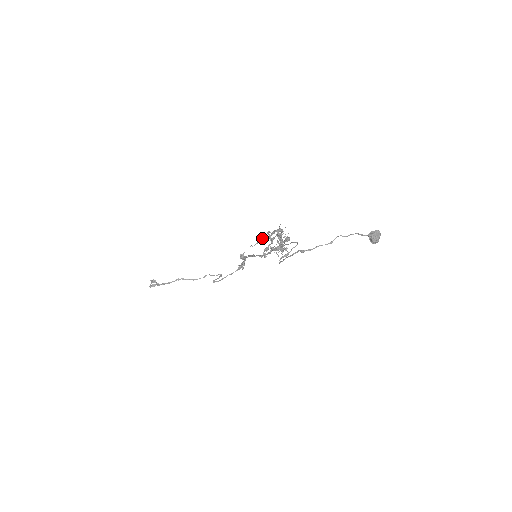
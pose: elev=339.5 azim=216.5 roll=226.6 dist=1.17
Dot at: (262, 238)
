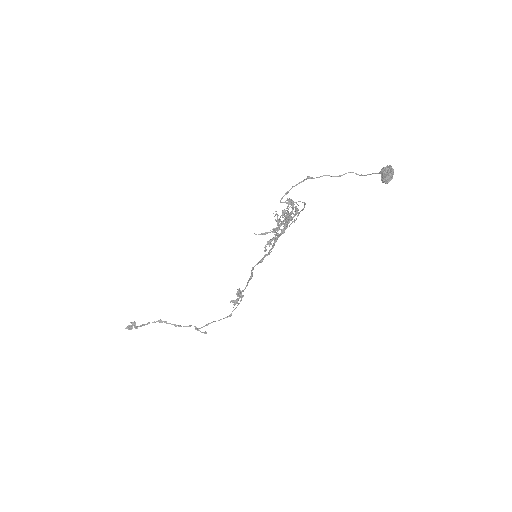
Dot at: occluded
